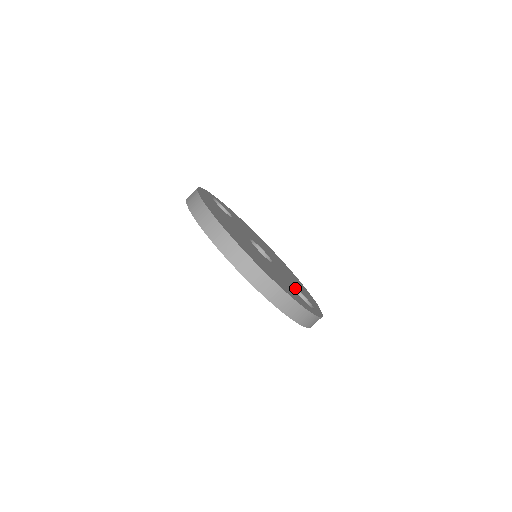
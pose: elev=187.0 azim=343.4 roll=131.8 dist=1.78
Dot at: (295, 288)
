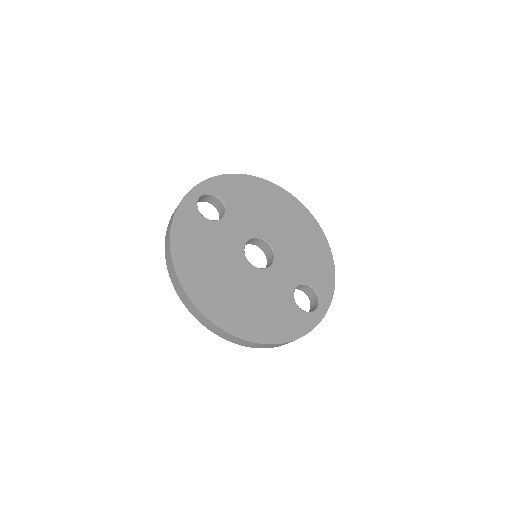
Dot at: (299, 285)
